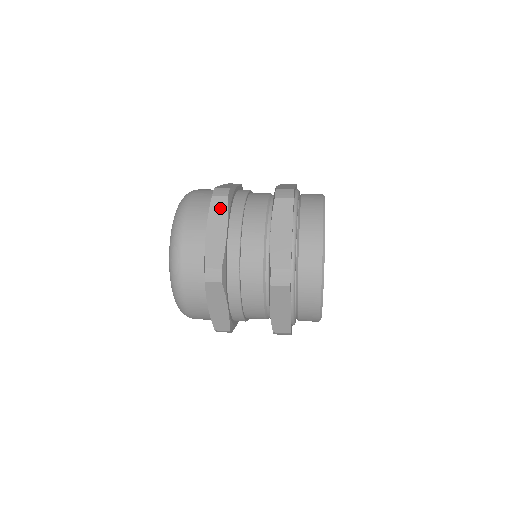
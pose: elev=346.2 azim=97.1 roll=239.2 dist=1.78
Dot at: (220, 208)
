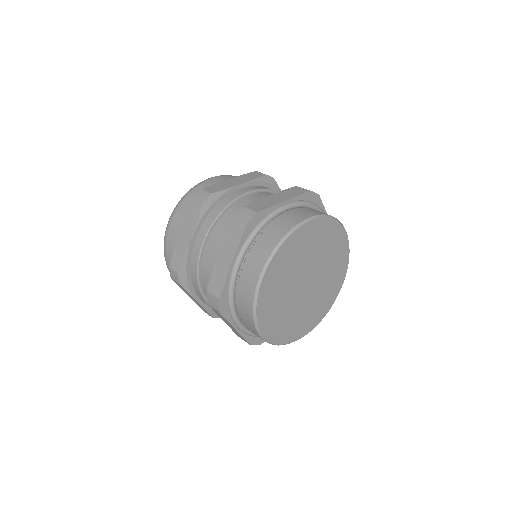
Dot at: (194, 213)
